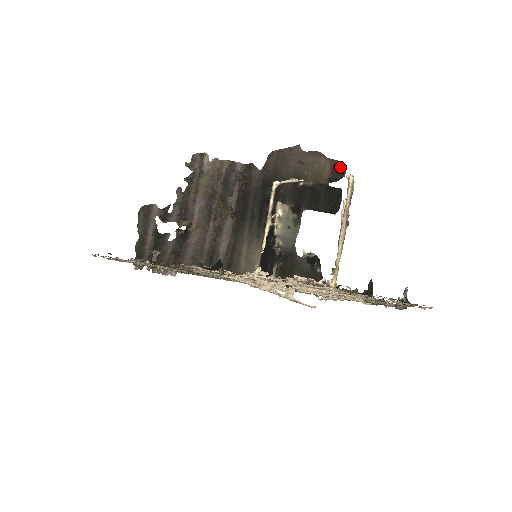
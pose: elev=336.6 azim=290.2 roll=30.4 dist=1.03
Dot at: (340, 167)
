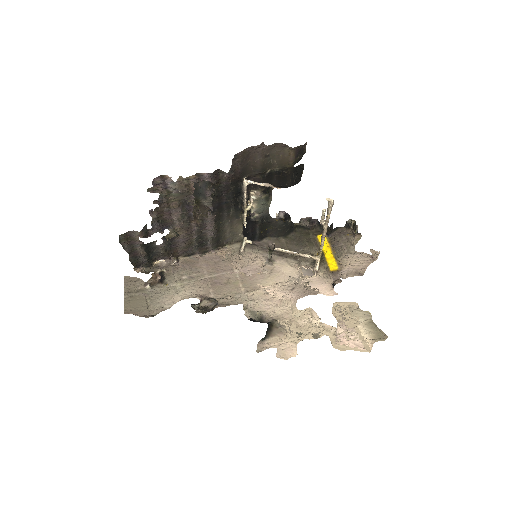
Dot at: (302, 149)
